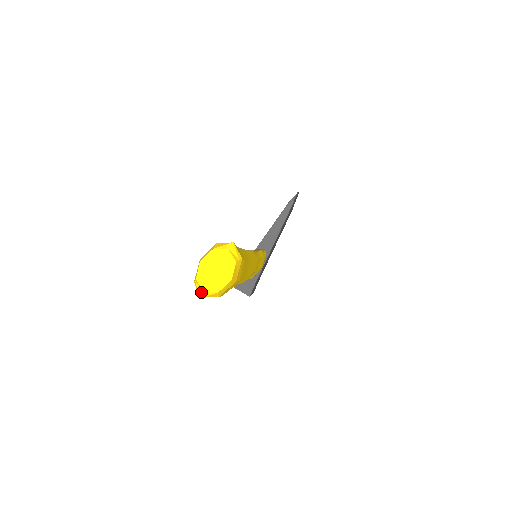
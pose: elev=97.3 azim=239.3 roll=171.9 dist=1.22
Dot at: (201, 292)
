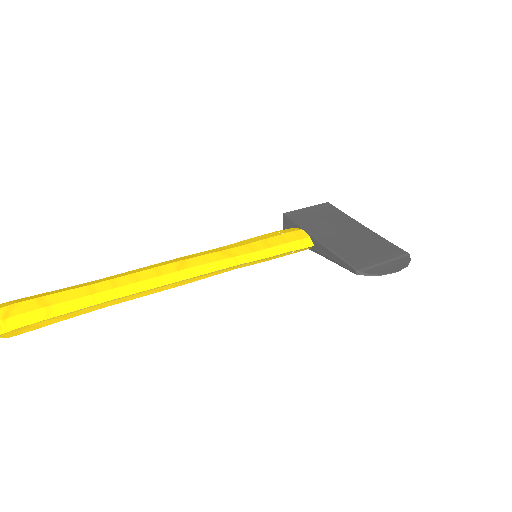
Dot at: out of frame
